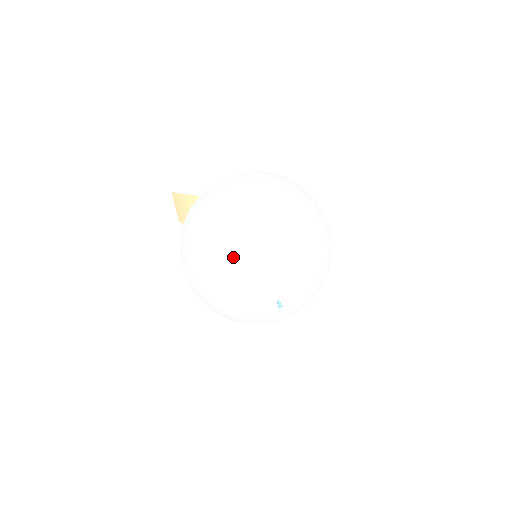
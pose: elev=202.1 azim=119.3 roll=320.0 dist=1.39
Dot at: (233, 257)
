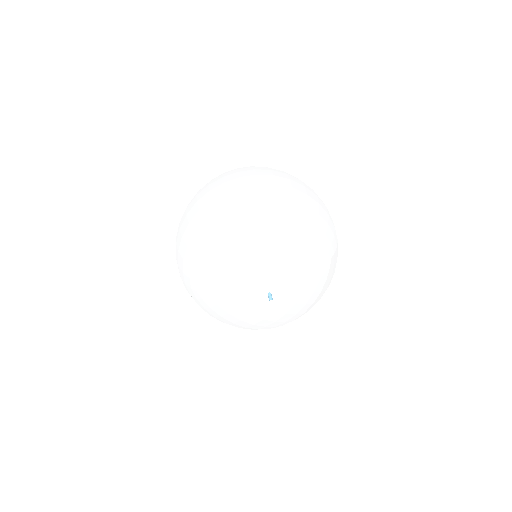
Dot at: (207, 259)
